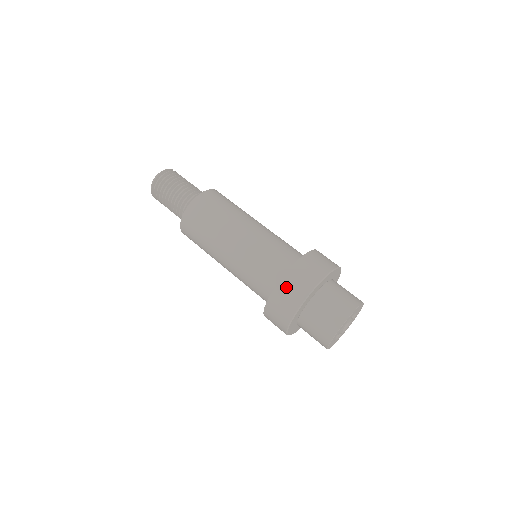
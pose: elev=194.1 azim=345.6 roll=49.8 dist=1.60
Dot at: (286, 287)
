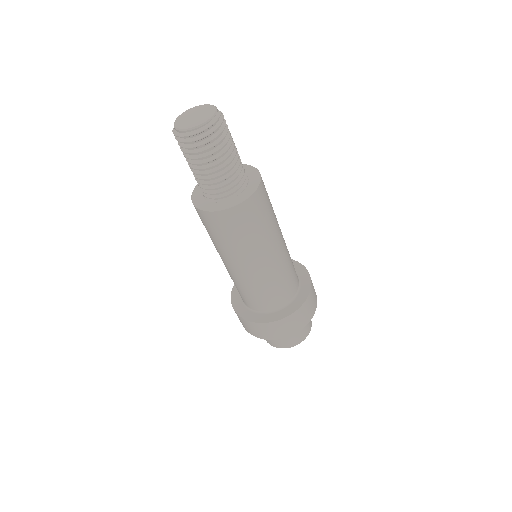
Dot at: (268, 328)
